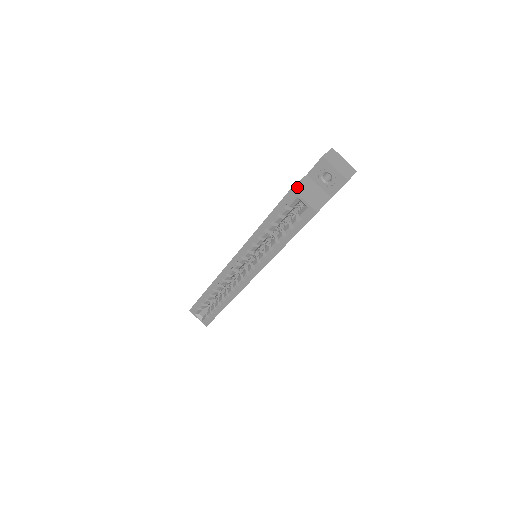
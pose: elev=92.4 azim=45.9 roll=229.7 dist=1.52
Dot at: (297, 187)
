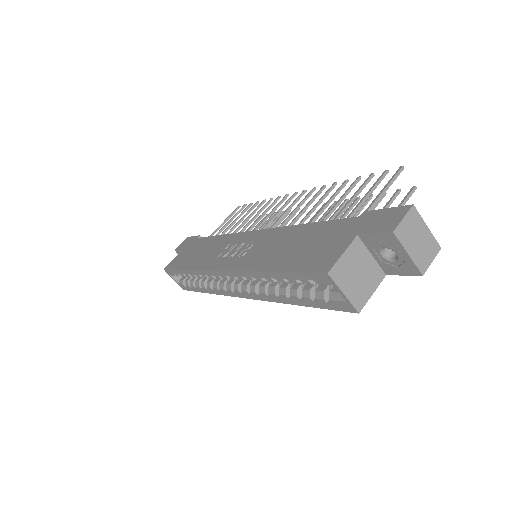
Dot at: (337, 269)
